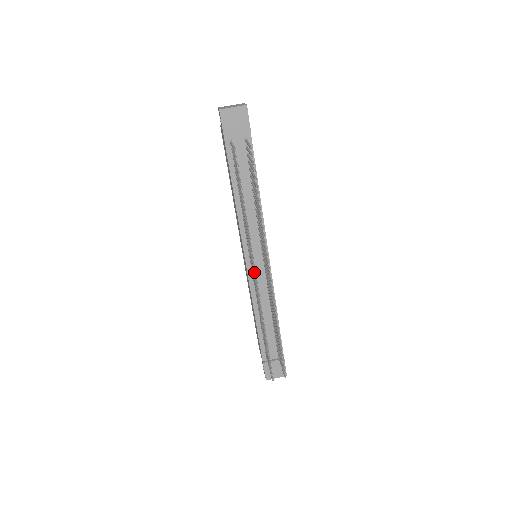
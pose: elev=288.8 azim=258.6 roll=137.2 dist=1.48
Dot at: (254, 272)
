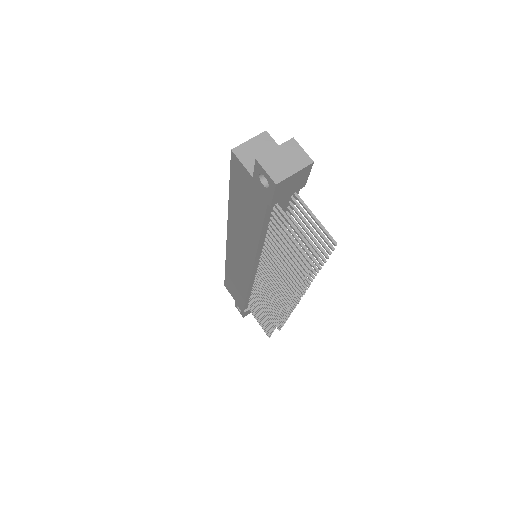
Dot at: (286, 308)
